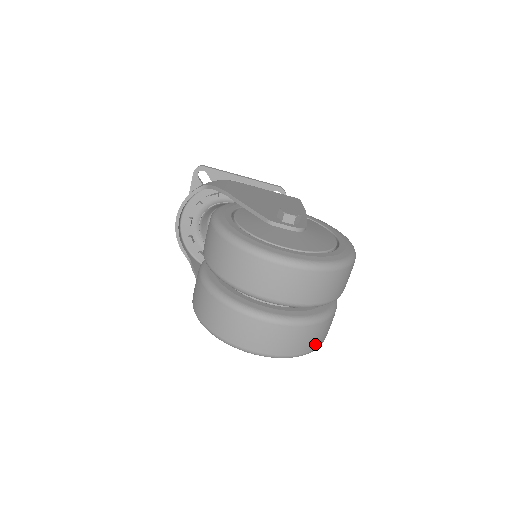
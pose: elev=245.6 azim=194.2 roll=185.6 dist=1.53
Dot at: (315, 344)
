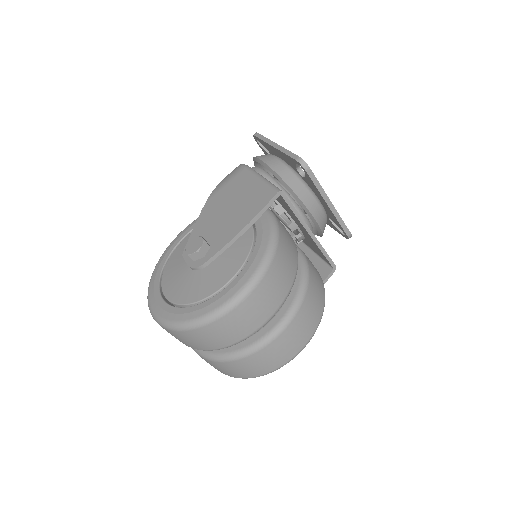
Dot at: (245, 374)
